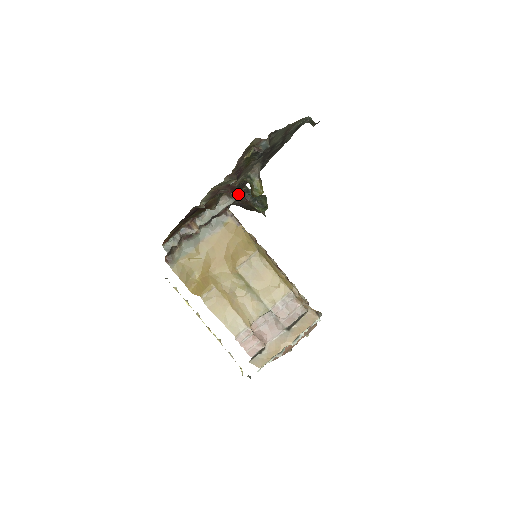
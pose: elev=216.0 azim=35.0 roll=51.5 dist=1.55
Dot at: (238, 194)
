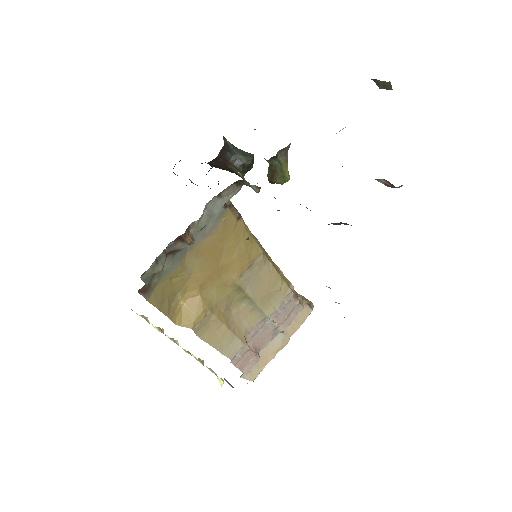
Dot at: occluded
